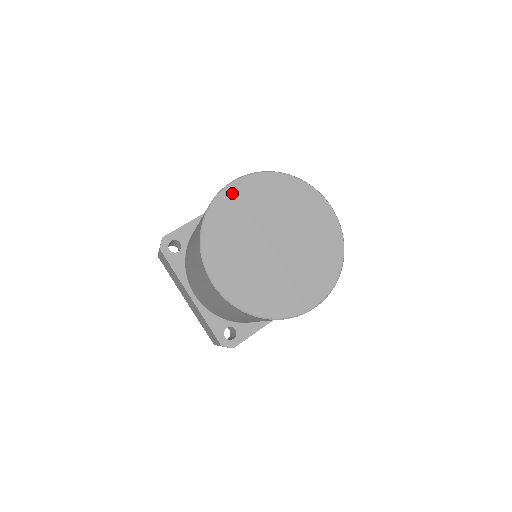
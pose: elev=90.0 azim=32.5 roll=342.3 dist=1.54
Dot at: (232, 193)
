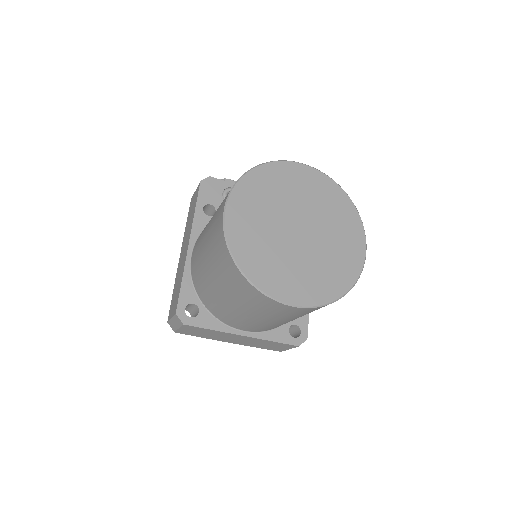
Dot at: (233, 223)
